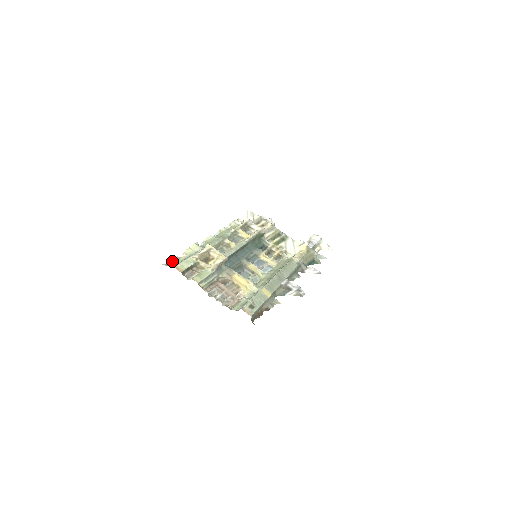
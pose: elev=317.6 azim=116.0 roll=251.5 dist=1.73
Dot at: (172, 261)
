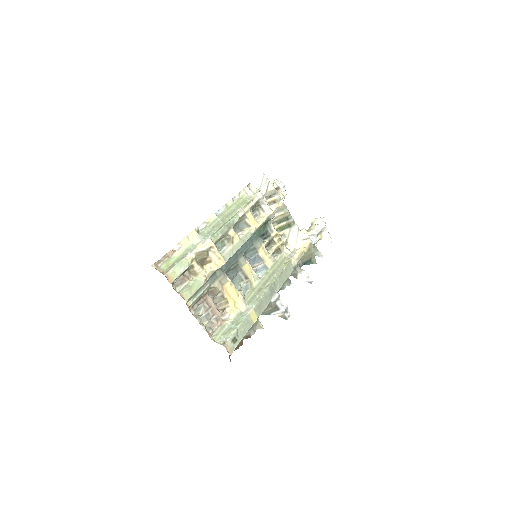
Dot at: (163, 256)
